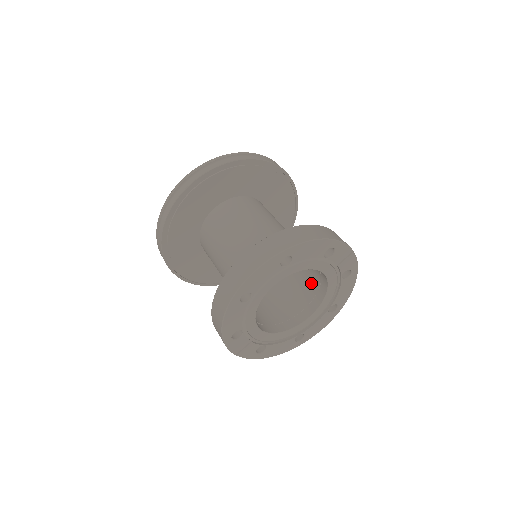
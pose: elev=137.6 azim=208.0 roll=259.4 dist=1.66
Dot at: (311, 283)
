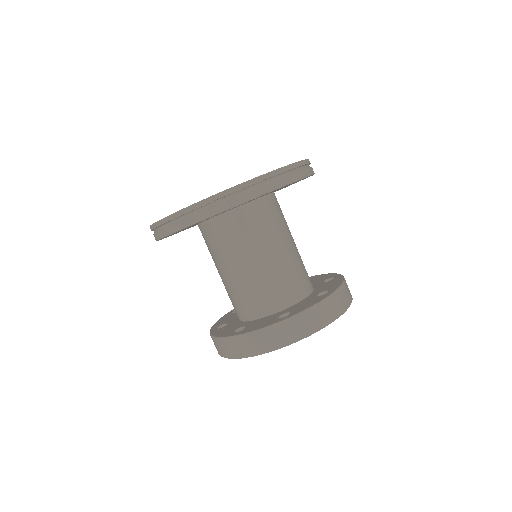
Dot at: occluded
